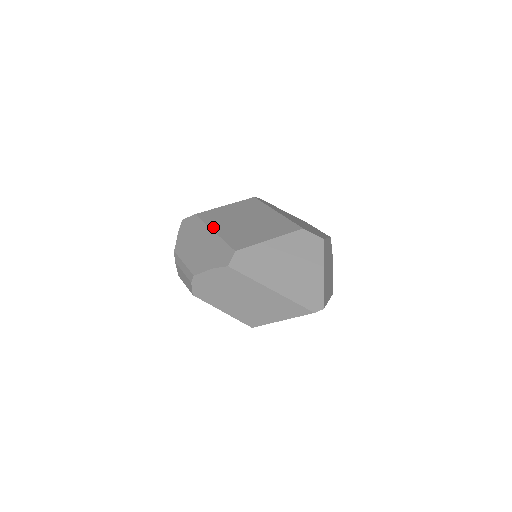
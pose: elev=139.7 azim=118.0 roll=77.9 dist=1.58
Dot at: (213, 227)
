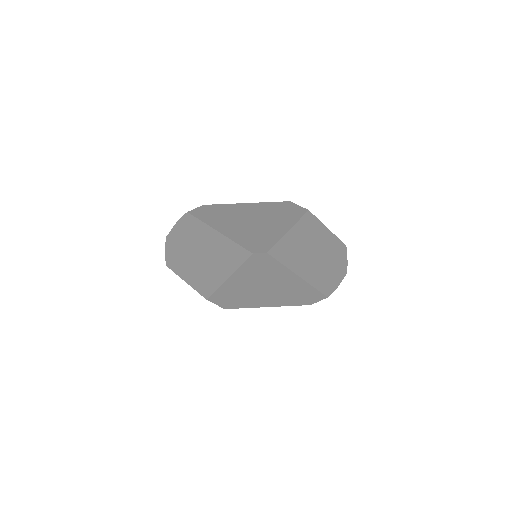
Dot at: occluded
